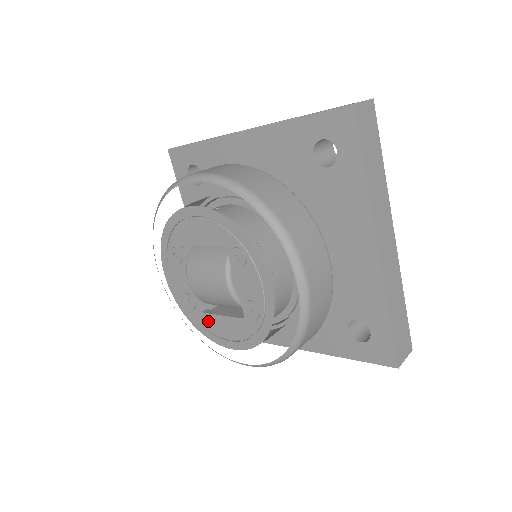
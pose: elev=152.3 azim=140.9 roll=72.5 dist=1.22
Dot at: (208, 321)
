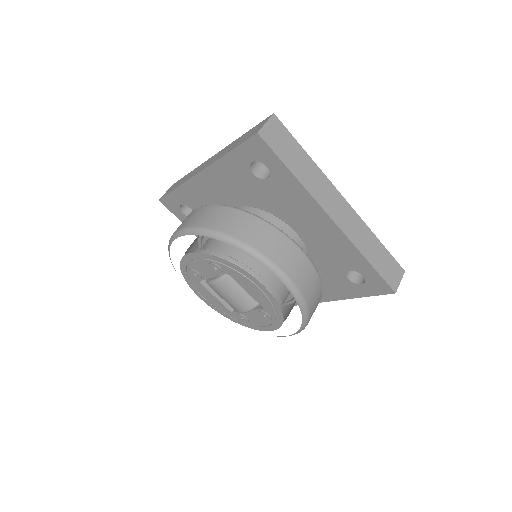
Dot at: (199, 286)
